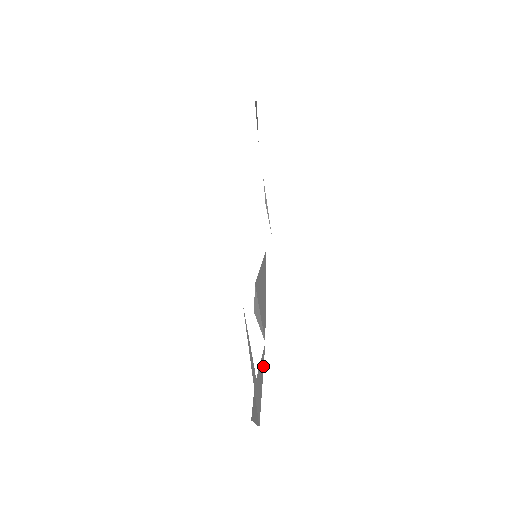
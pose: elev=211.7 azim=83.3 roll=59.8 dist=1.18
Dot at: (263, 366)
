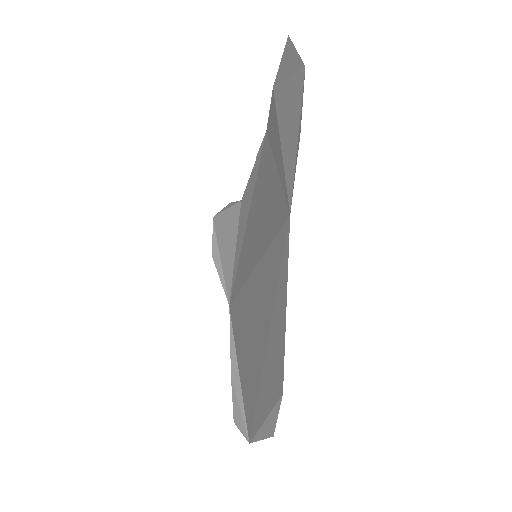
Dot at: (235, 348)
